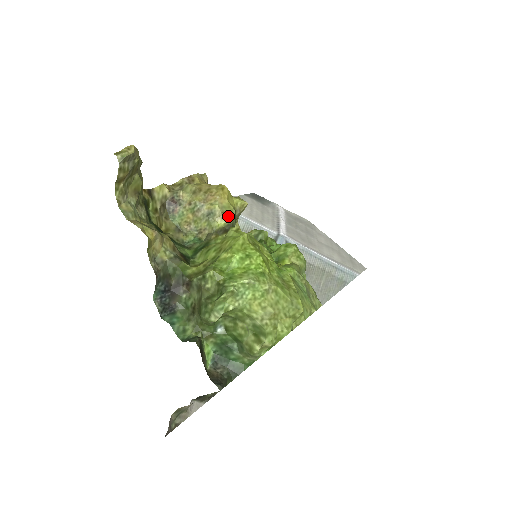
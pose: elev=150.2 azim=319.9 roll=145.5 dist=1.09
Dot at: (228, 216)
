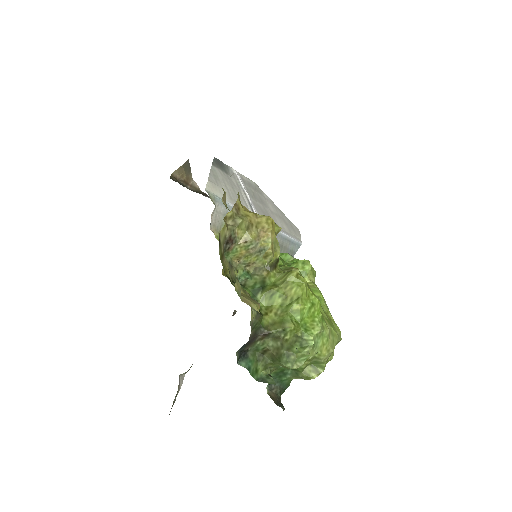
Dot at: (277, 251)
